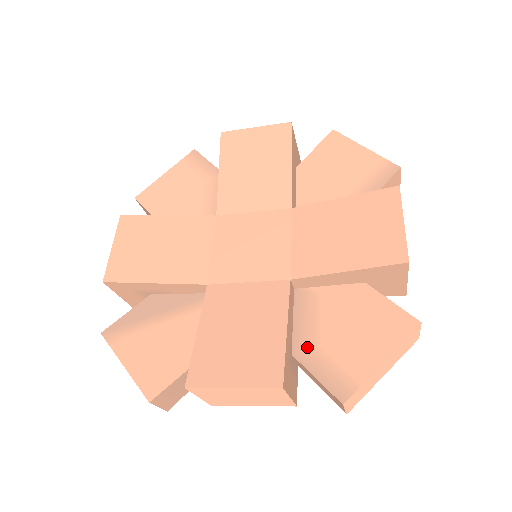
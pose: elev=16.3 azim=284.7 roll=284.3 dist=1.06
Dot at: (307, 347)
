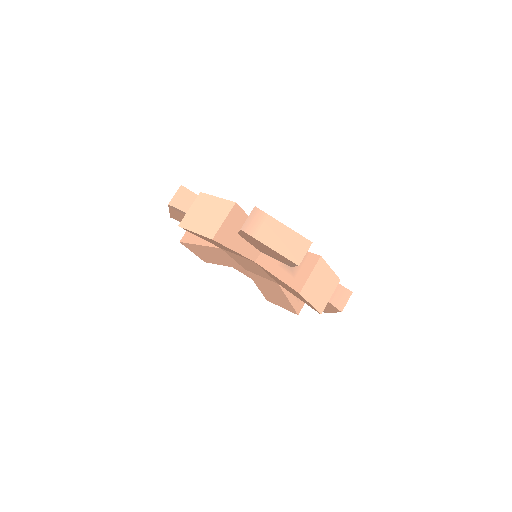
Dot at: occluded
